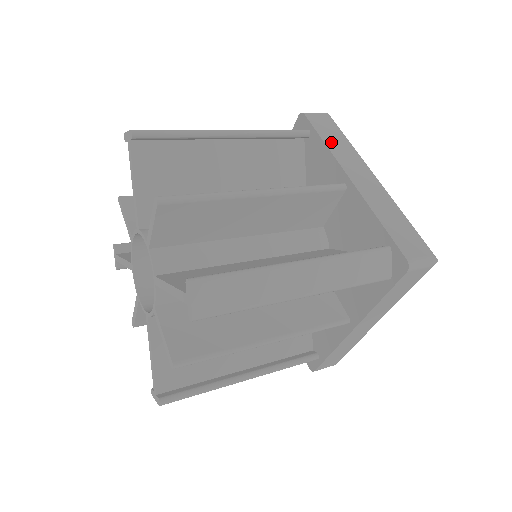
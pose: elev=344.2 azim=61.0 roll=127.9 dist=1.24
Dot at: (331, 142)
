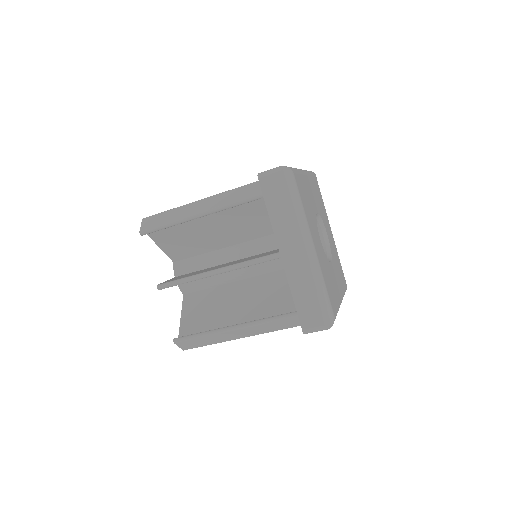
Dot at: occluded
